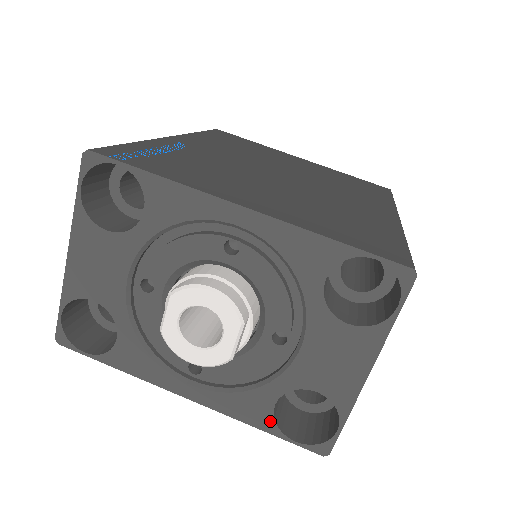
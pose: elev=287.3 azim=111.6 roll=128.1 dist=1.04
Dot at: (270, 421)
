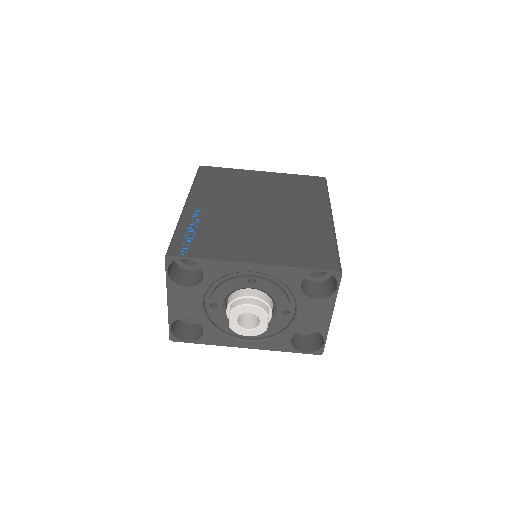
Dot at: (291, 347)
